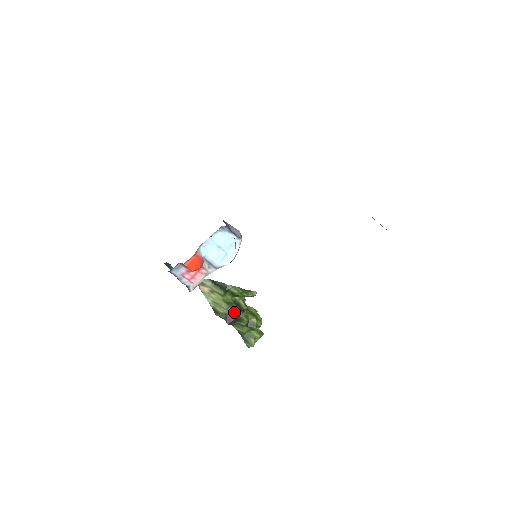
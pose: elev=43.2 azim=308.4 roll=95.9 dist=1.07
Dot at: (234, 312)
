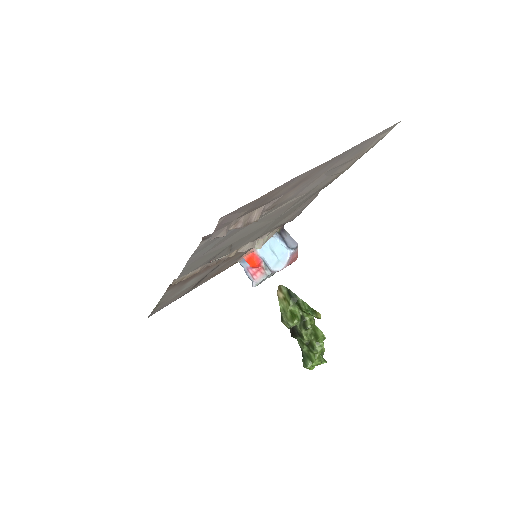
Dot at: (293, 324)
